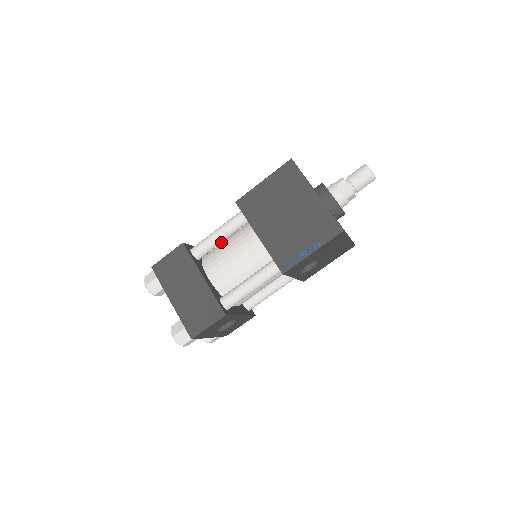
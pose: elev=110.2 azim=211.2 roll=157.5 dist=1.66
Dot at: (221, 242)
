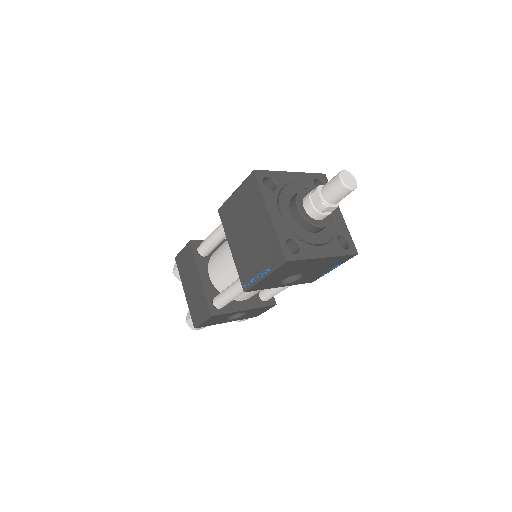
Dot at: (218, 243)
